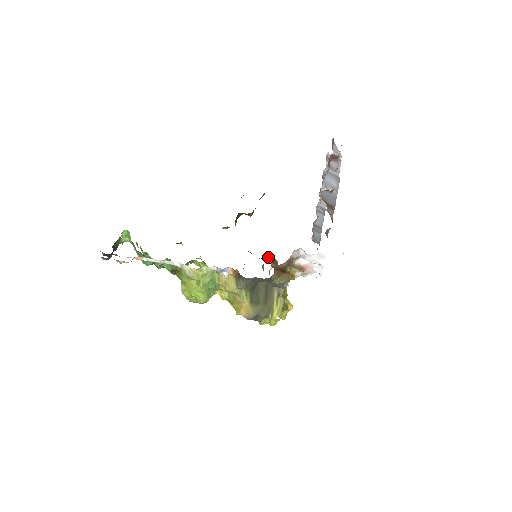
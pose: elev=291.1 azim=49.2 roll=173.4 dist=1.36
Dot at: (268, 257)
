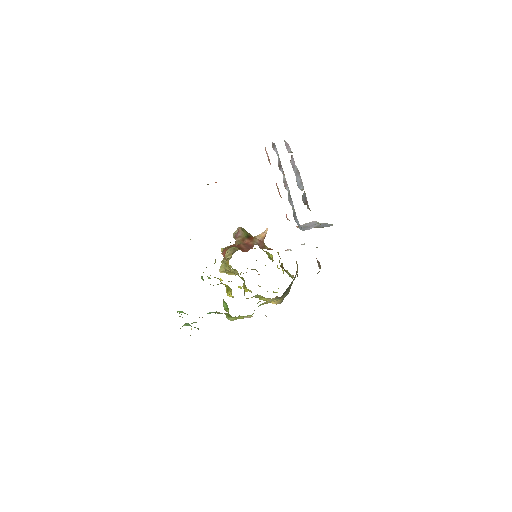
Dot at: (243, 235)
